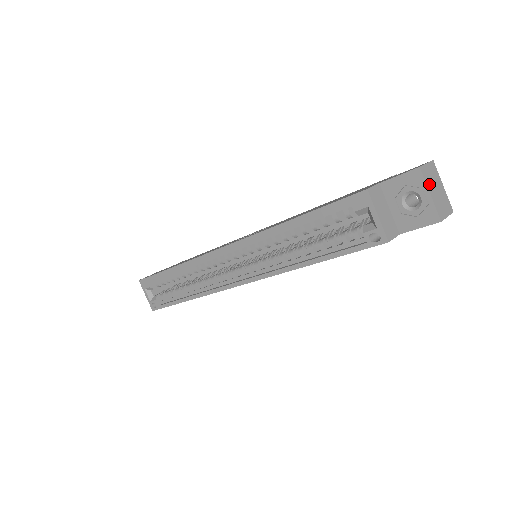
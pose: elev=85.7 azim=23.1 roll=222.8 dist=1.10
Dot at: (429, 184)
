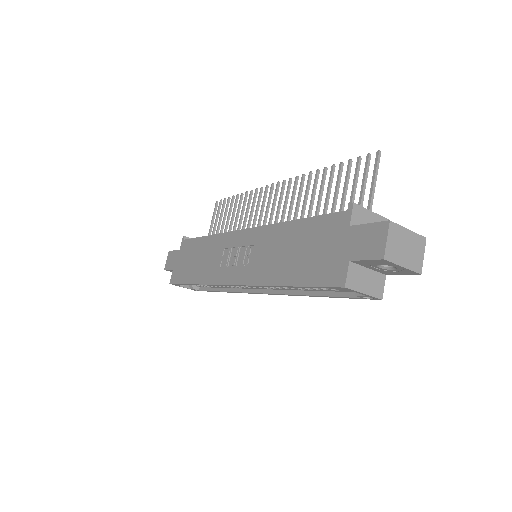
Dot at: (398, 258)
